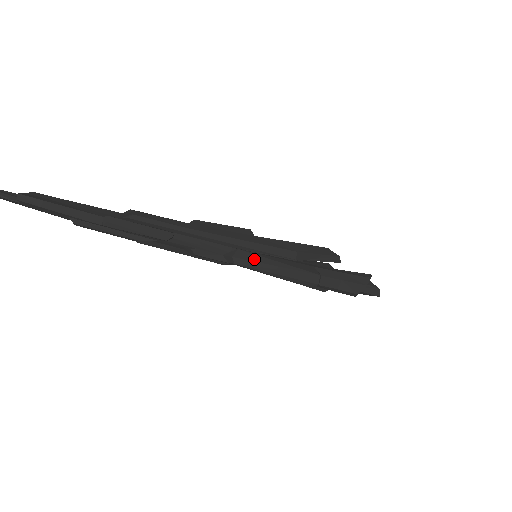
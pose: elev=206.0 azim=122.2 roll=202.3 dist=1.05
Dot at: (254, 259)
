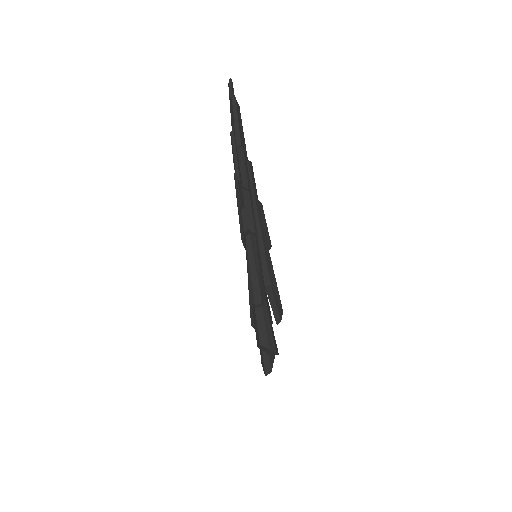
Dot at: (254, 249)
